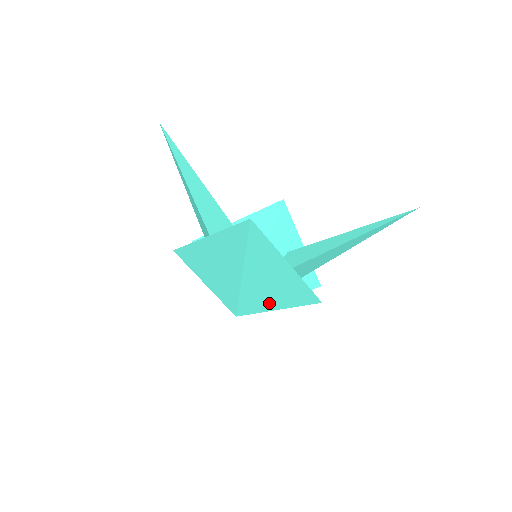
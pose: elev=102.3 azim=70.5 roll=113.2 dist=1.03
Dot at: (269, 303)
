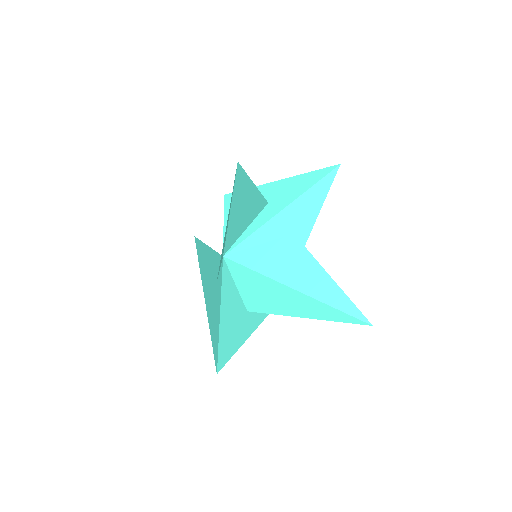
Dot at: occluded
